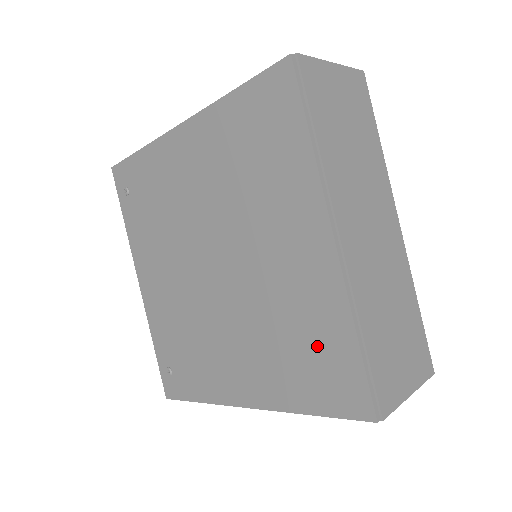
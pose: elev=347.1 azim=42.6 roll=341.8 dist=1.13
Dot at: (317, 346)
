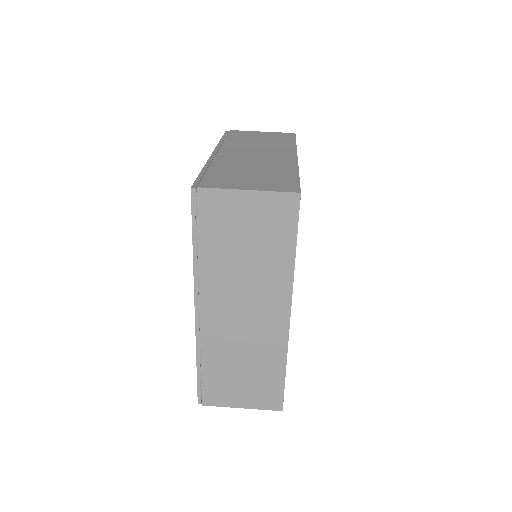
Dot at: occluded
